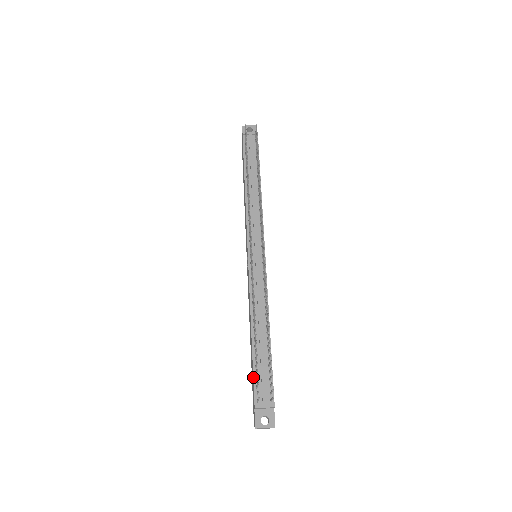
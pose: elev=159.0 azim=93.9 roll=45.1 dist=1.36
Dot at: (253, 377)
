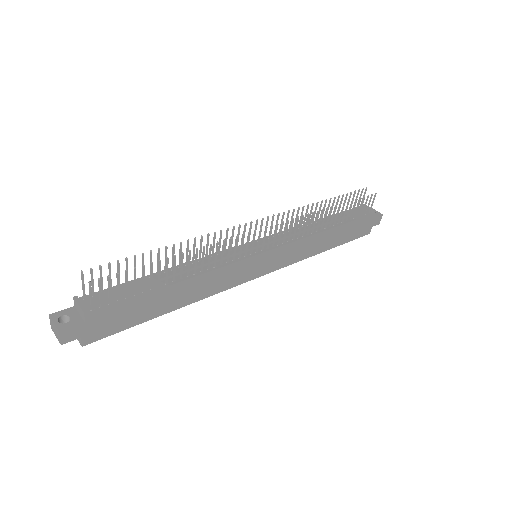
Dot at: (113, 286)
